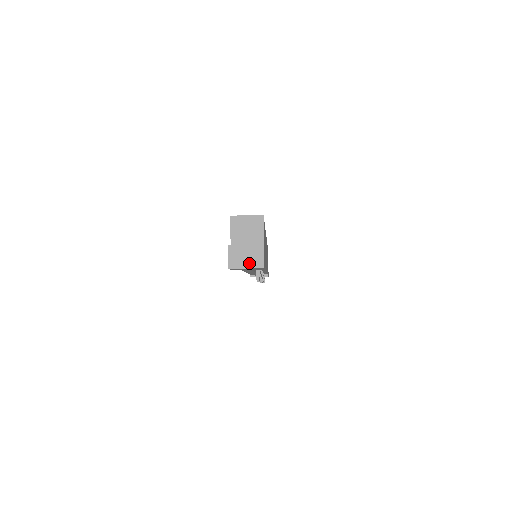
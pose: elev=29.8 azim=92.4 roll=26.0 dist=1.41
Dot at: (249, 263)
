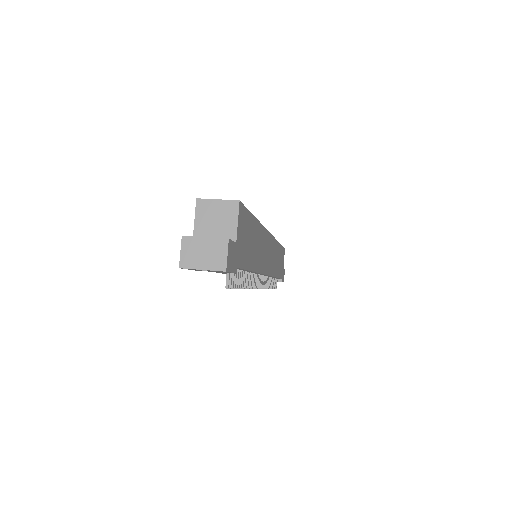
Dot at: (207, 263)
